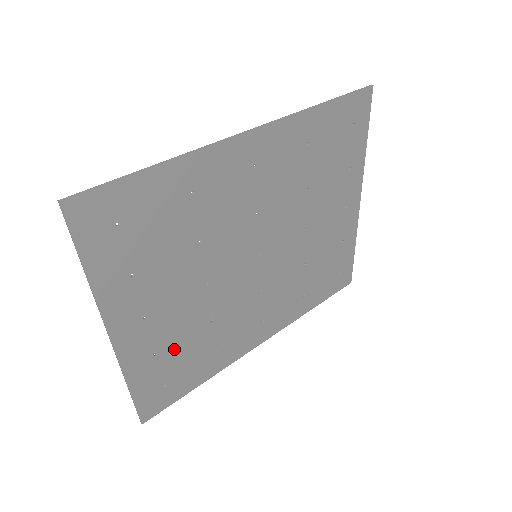
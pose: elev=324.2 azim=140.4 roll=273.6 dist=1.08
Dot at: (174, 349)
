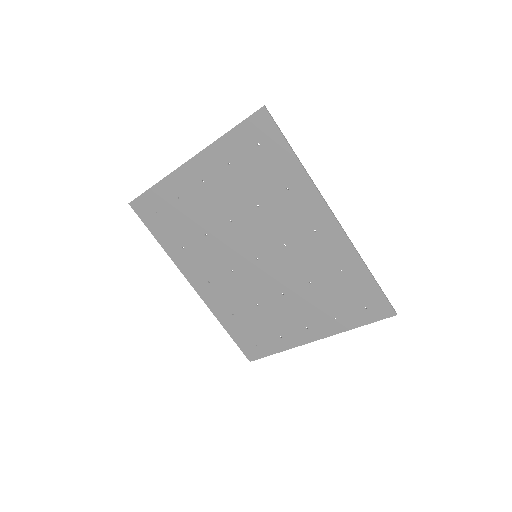
Dot at: (183, 211)
